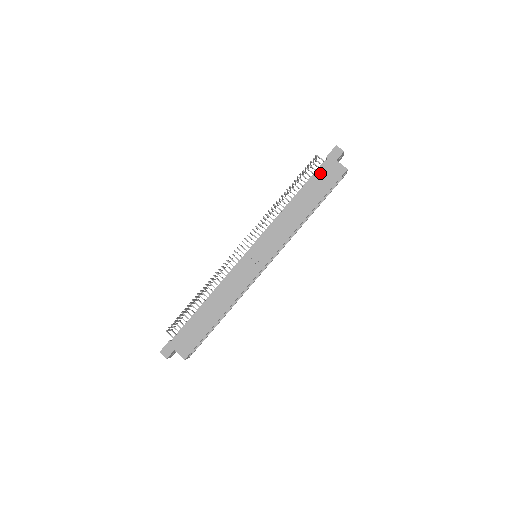
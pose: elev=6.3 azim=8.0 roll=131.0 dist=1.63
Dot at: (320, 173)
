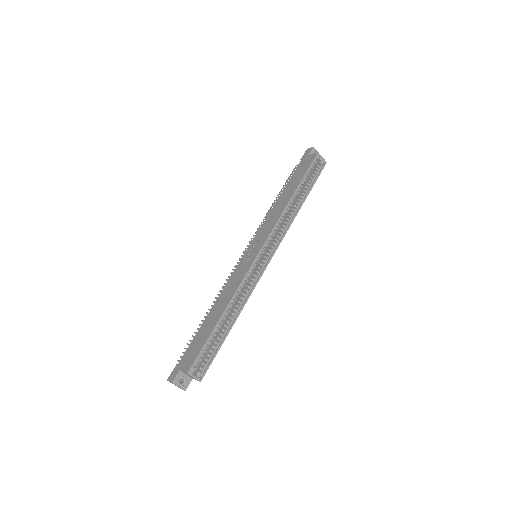
Dot at: (297, 170)
